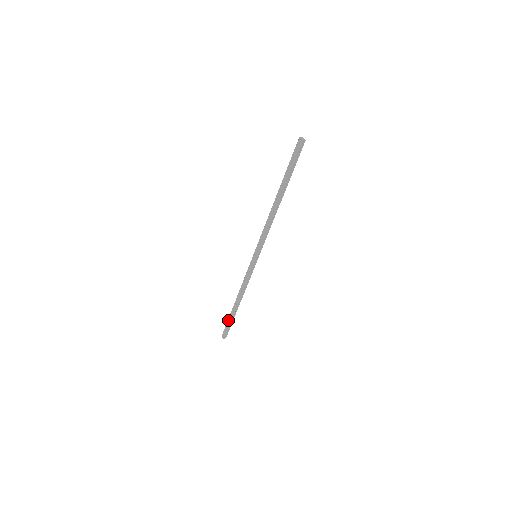
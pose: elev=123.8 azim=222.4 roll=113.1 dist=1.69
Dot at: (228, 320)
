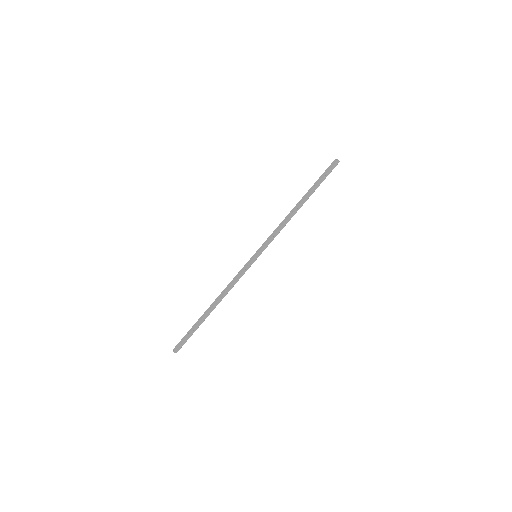
Dot at: (191, 328)
